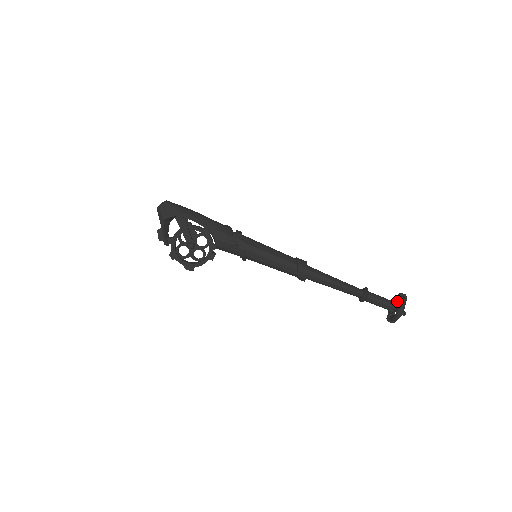
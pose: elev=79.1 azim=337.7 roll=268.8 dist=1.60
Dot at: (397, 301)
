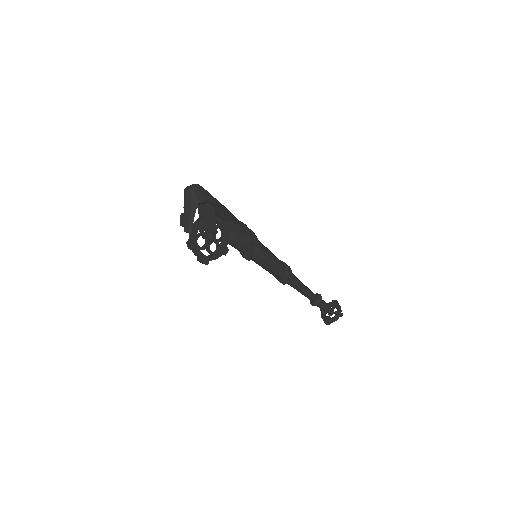
Dot at: (333, 306)
